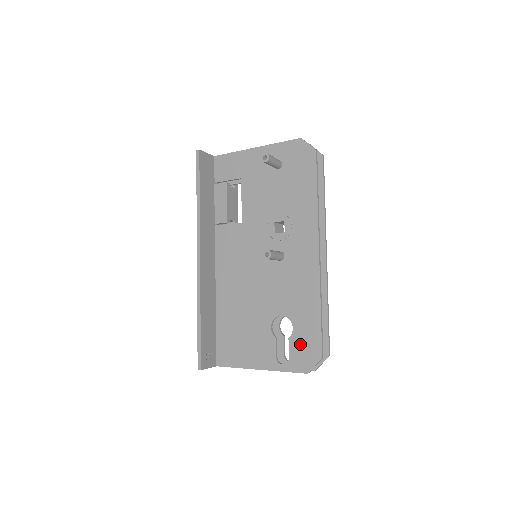
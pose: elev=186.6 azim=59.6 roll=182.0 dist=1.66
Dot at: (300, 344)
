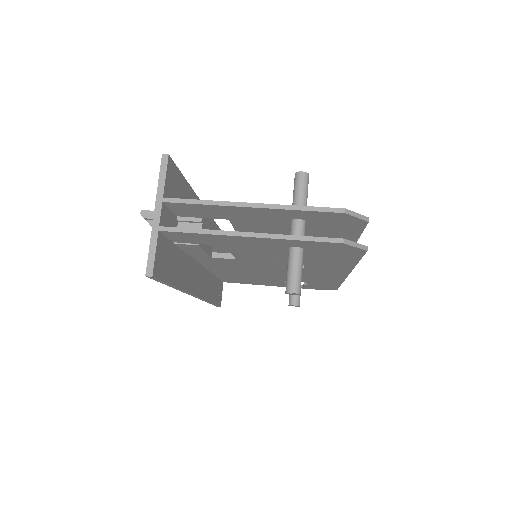
Dot at: occluded
